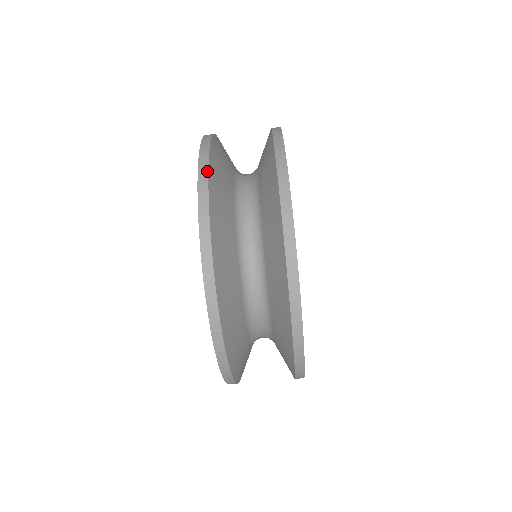
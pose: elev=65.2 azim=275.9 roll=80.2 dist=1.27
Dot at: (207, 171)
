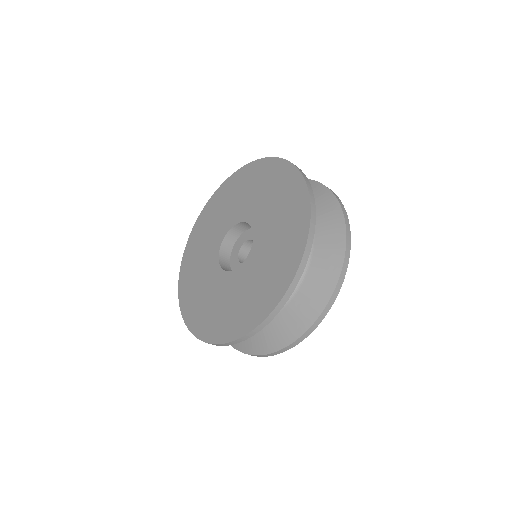
Dot at: occluded
